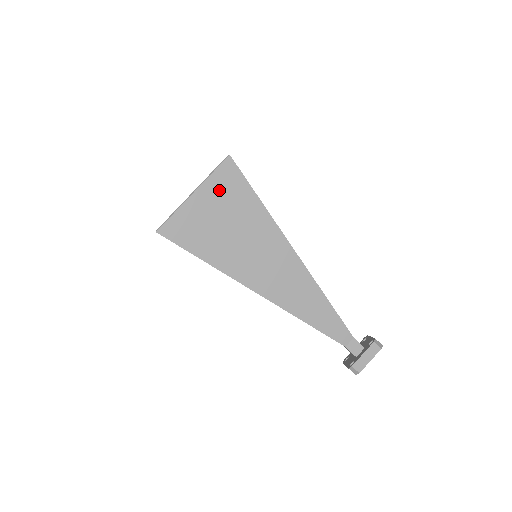
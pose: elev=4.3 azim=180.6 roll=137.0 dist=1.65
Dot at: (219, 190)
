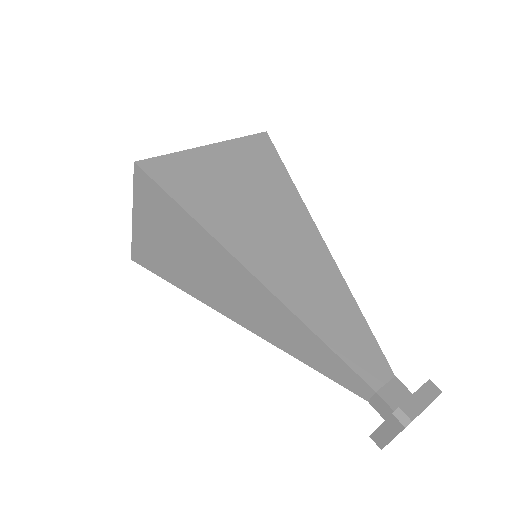
Dot at: (148, 207)
